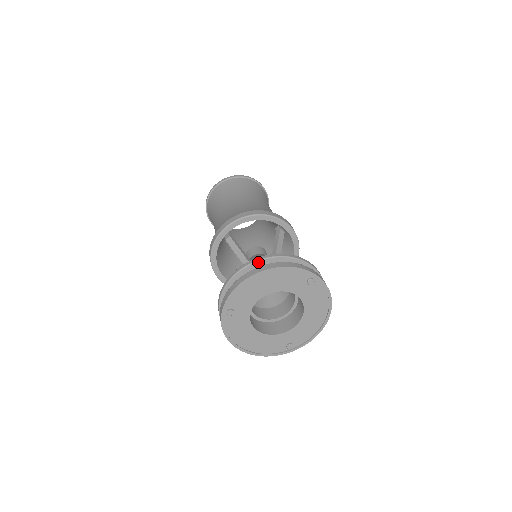
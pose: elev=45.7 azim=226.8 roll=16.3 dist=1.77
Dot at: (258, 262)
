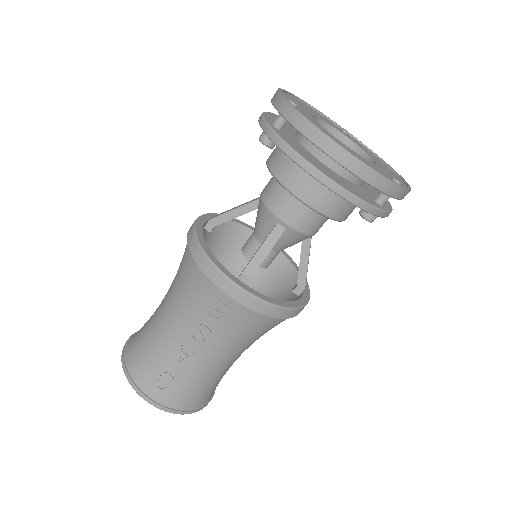
Dot at: occluded
